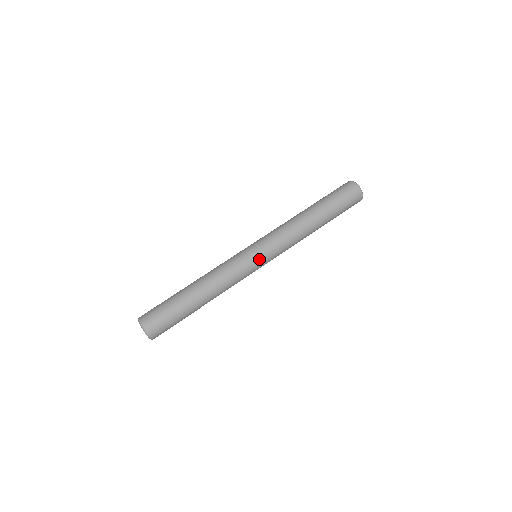
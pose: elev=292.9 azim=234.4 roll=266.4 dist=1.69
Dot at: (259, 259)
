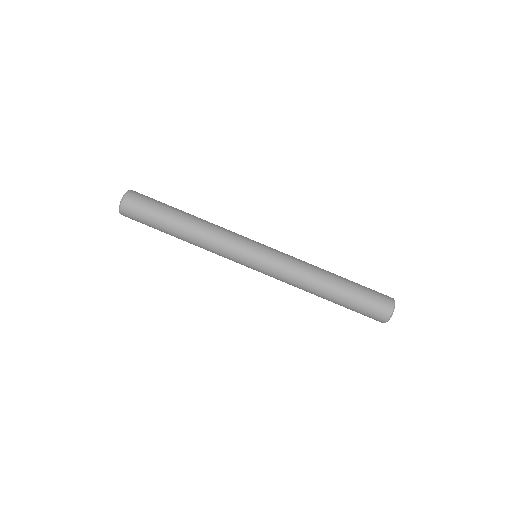
Dot at: (249, 267)
